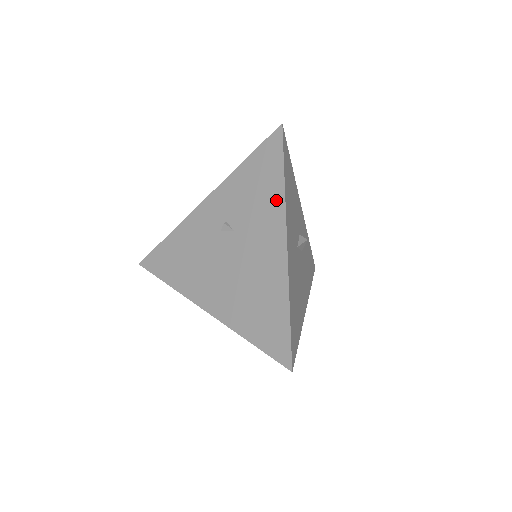
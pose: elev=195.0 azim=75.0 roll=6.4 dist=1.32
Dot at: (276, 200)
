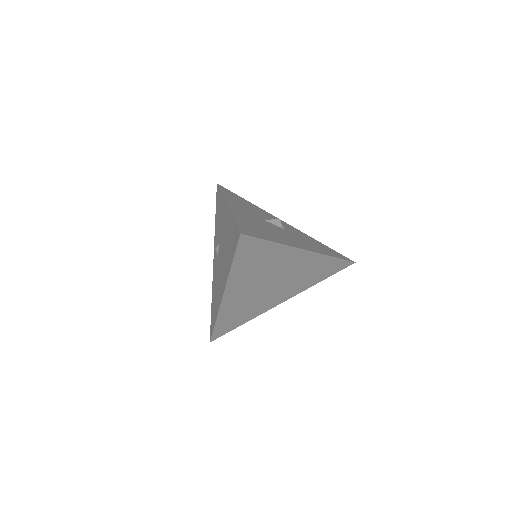
Dot at: (221, 203)
